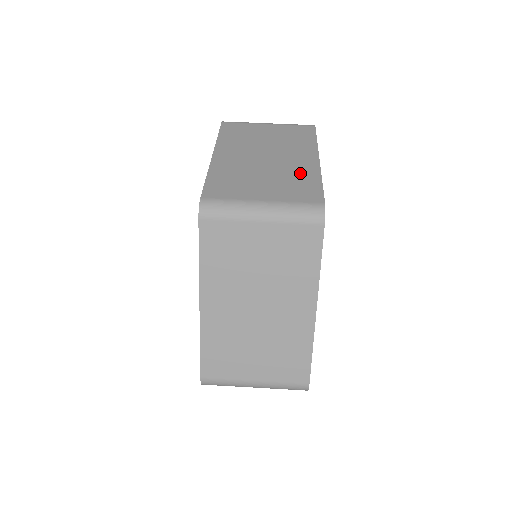
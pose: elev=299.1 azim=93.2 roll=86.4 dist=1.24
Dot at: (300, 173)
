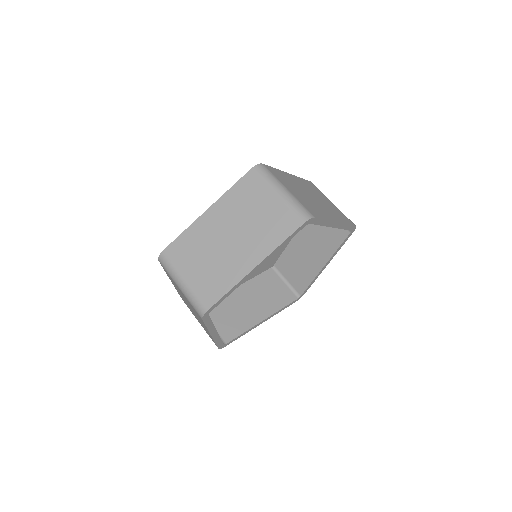
Dot at: (320, 210)
